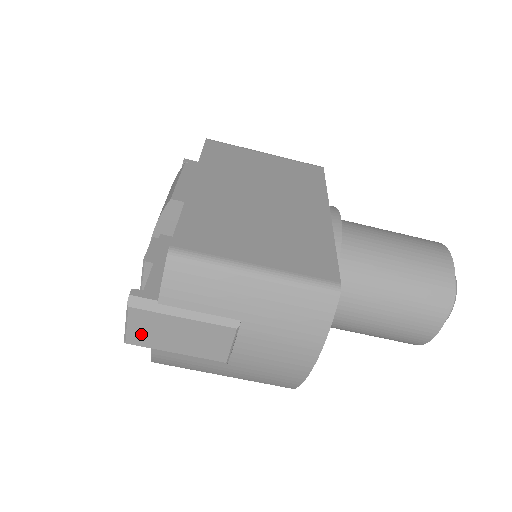
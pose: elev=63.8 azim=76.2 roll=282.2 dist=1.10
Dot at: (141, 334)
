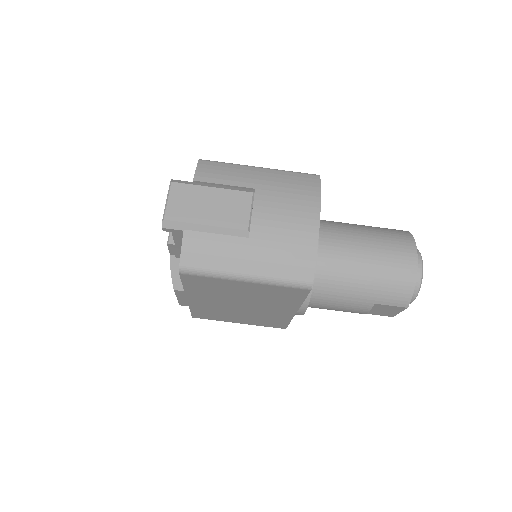
Dot at: (178, 208)
